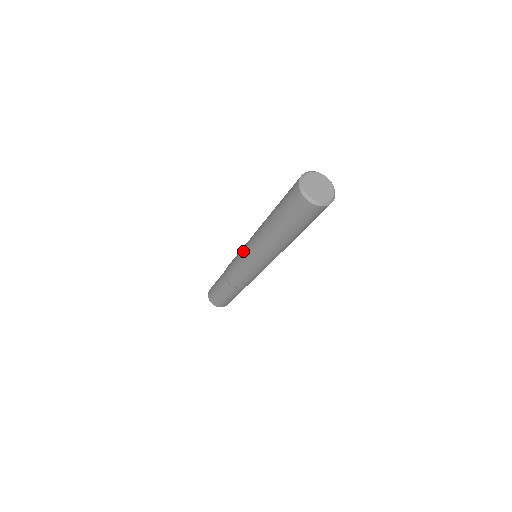
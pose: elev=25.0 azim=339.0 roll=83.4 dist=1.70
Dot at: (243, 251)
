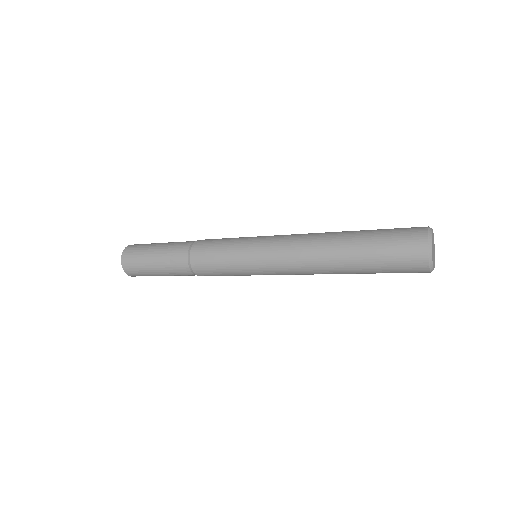
Dot at: (255, 247)
